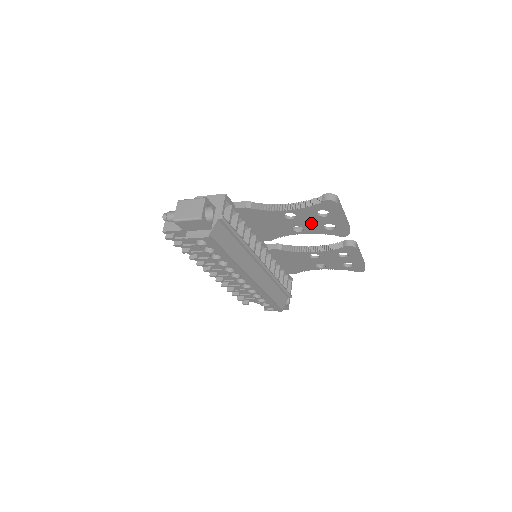
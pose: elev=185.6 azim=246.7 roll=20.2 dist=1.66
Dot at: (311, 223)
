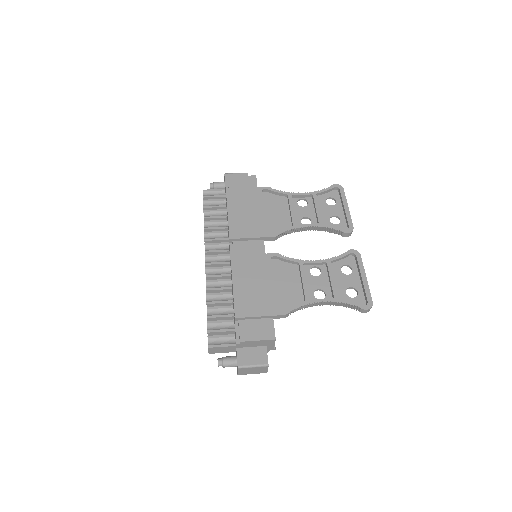
Dot at: occluded
